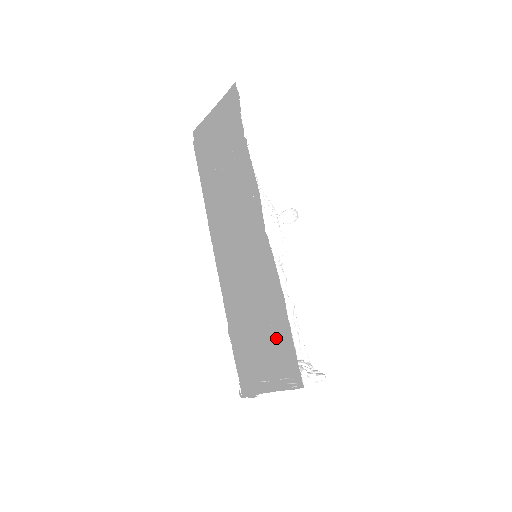
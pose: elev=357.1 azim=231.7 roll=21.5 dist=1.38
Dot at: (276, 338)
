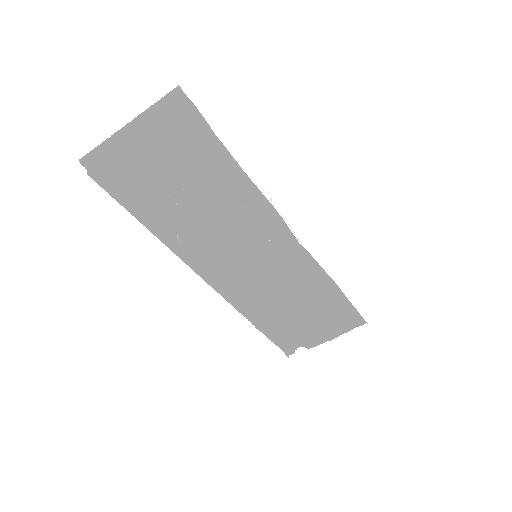
Dot at: (286, 299)
